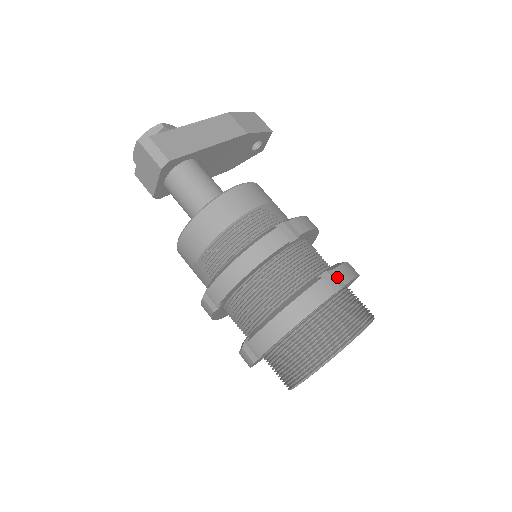
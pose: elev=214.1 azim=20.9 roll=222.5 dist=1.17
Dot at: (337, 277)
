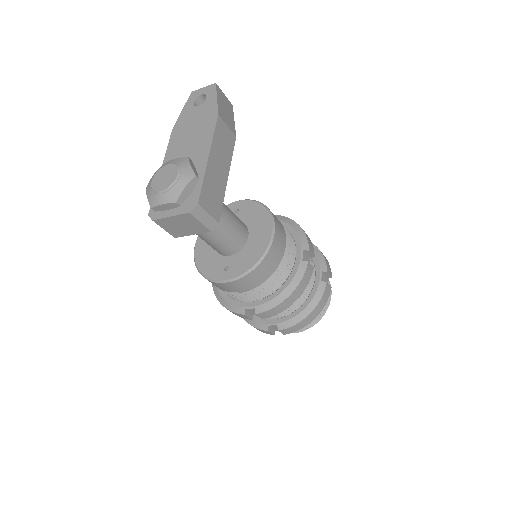
Dot at: (329, 275)
